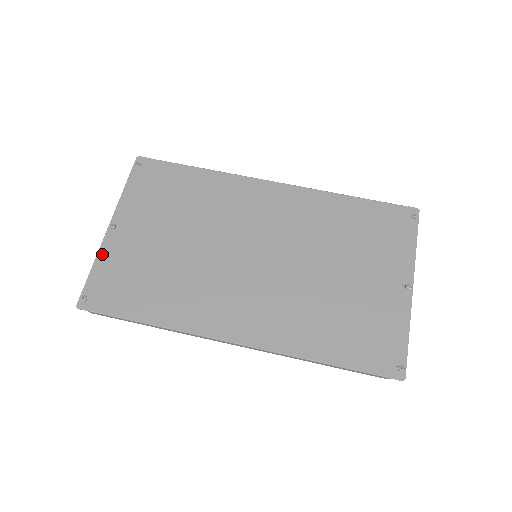
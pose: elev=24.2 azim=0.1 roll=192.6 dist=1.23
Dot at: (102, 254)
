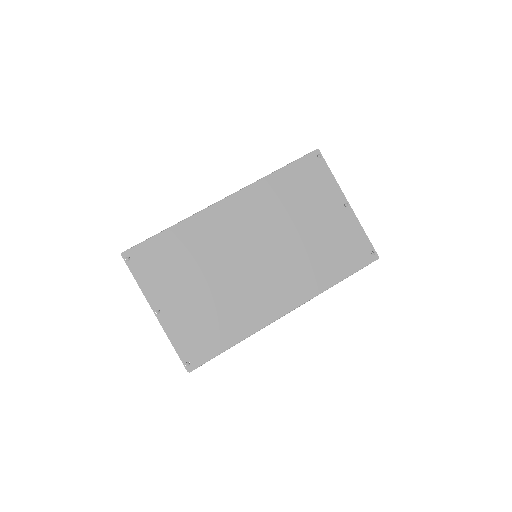
Dot at: (170, 333)
